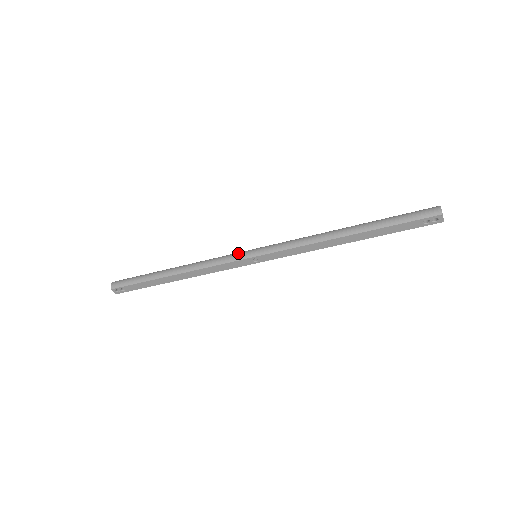
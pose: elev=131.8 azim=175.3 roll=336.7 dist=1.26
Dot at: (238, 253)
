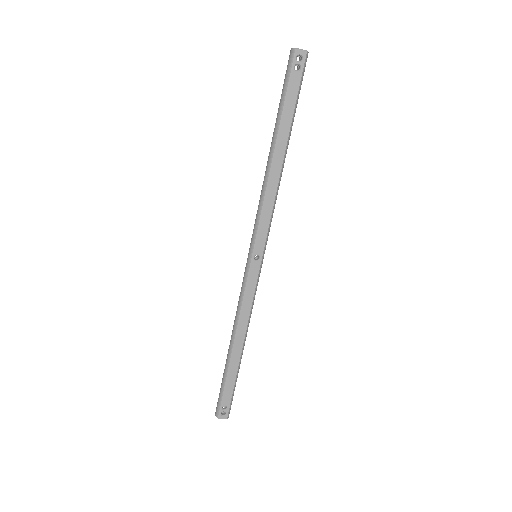
Dot at: occluded
